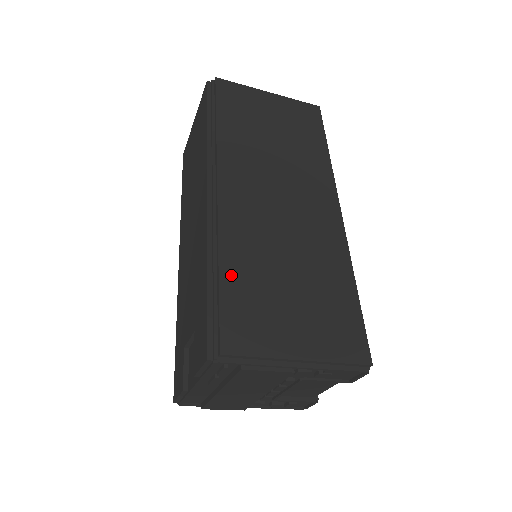
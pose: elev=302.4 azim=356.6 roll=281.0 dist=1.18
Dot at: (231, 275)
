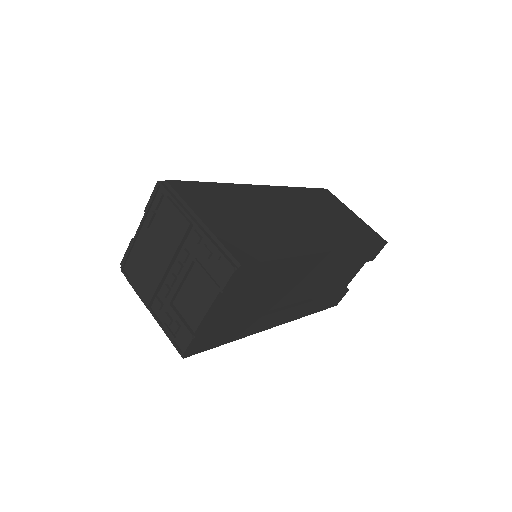
Dot at: (218, 188)
